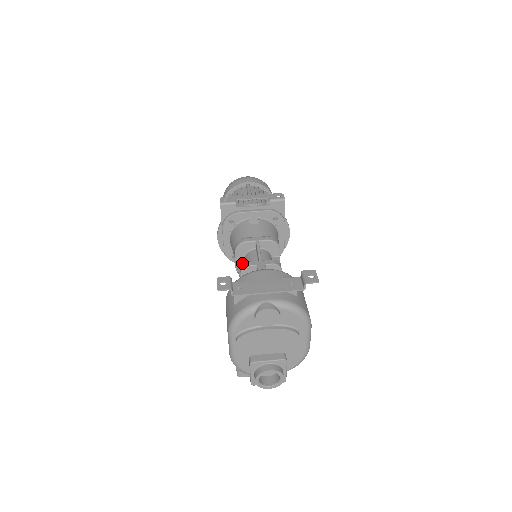
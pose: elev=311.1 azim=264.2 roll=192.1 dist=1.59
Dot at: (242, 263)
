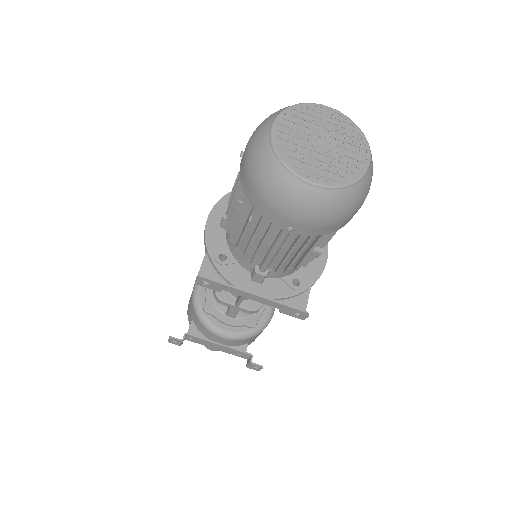
Dot at: occluded
